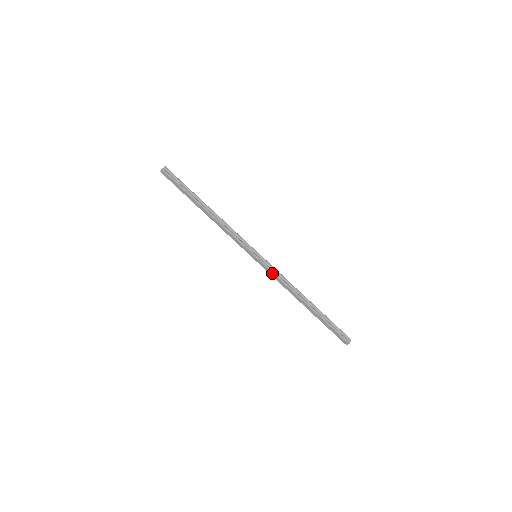
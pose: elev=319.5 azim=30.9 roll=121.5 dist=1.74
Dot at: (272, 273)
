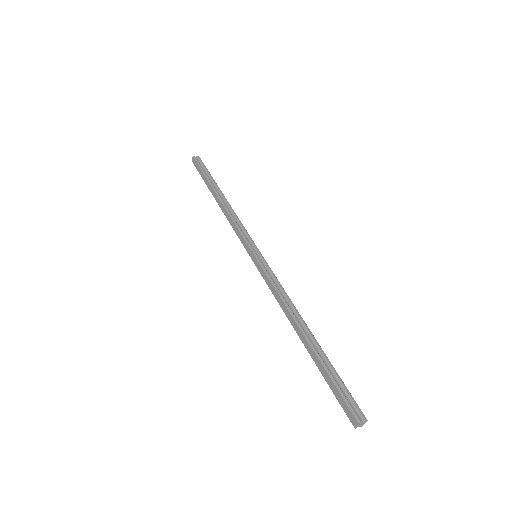
Dot at: (267, 279)
